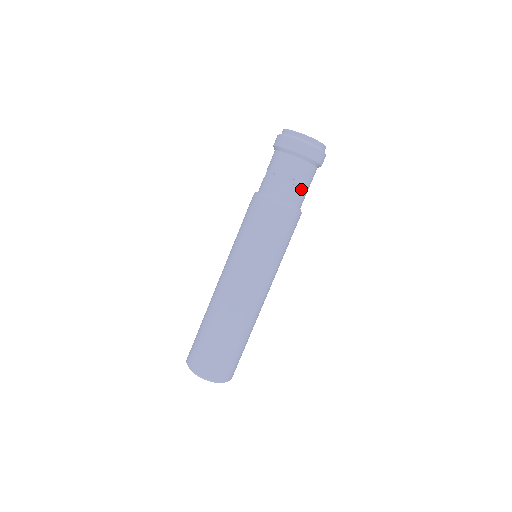
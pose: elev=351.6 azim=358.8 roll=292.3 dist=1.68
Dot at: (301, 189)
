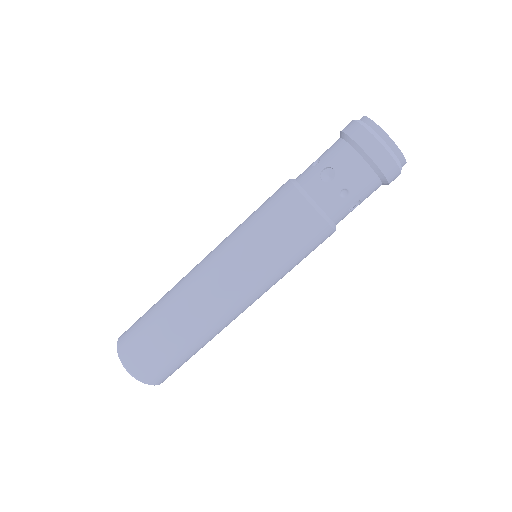
Dot at: occluded
